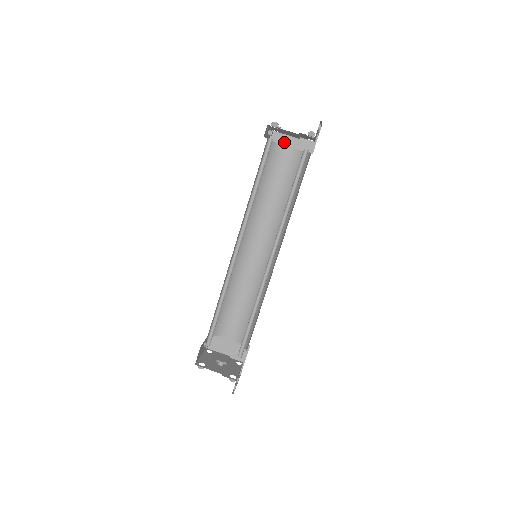
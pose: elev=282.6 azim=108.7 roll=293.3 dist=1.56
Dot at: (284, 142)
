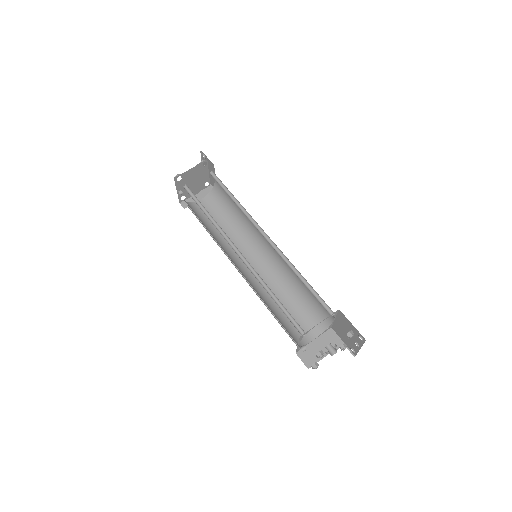
Dot at: (194, 201)
